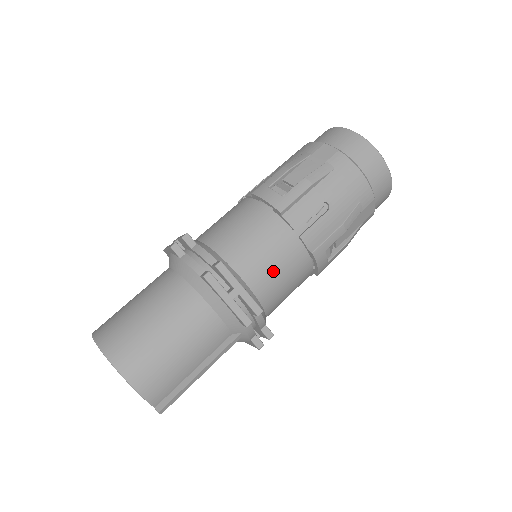
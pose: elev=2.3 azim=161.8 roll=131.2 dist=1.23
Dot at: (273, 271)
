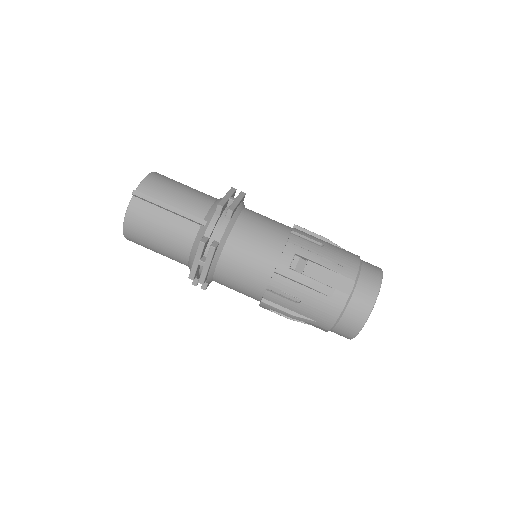
Dot at: (259, 225)
